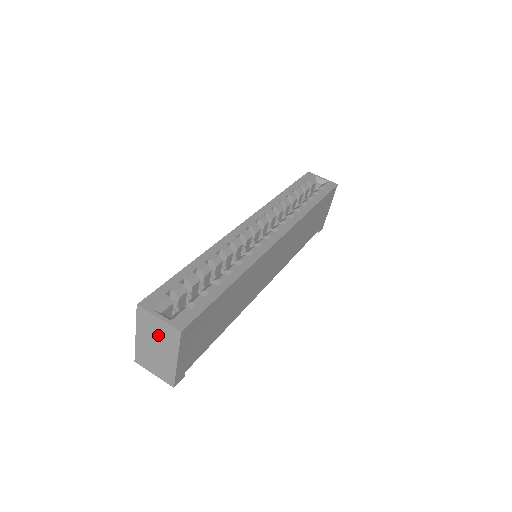
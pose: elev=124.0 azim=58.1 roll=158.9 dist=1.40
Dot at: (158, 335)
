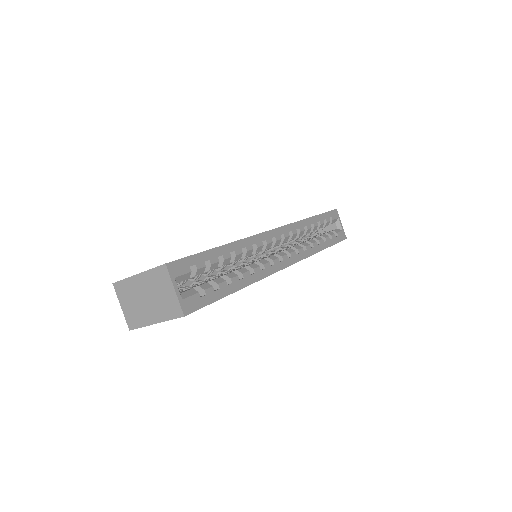
Dot at: (159, 296)
